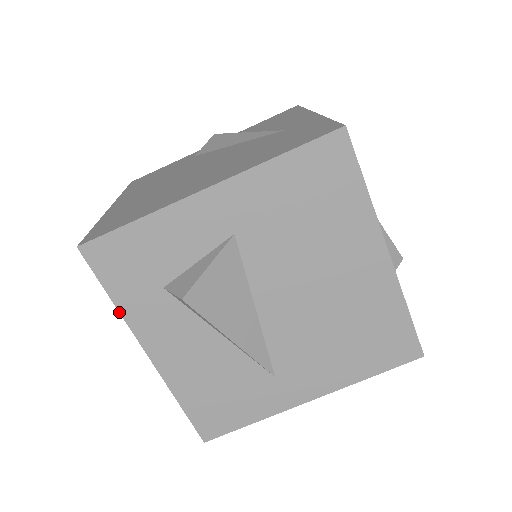
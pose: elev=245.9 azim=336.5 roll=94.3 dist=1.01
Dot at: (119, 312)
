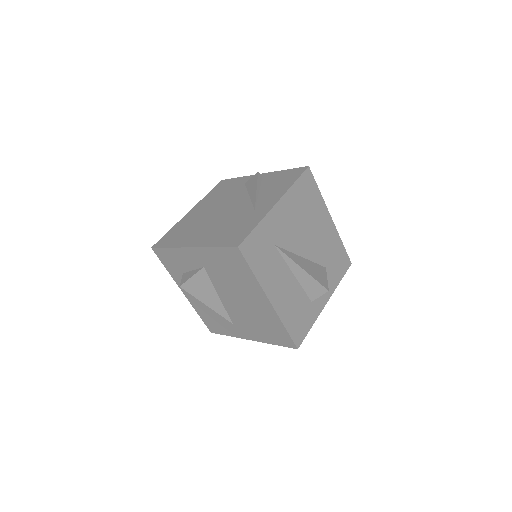
Dot at: (170, 274)
